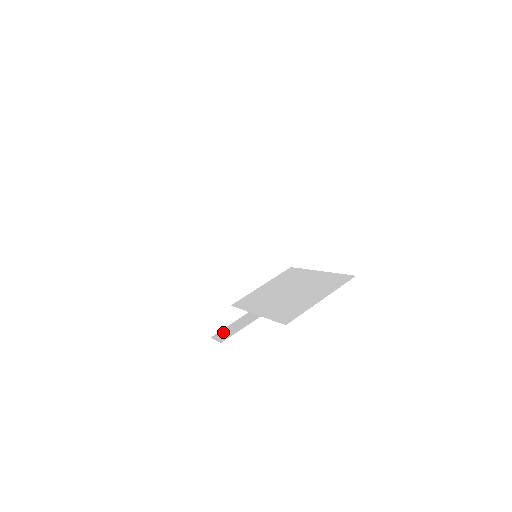
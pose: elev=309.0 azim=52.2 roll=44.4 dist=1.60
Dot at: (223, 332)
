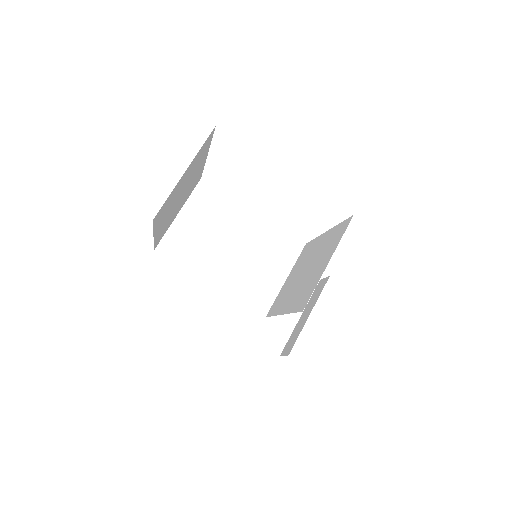
Dot at: (288, 344)
